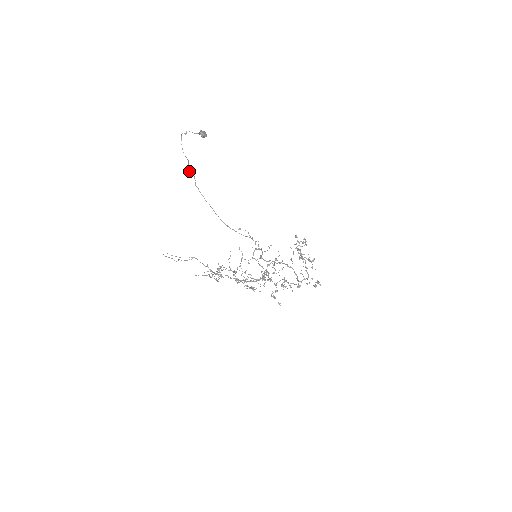
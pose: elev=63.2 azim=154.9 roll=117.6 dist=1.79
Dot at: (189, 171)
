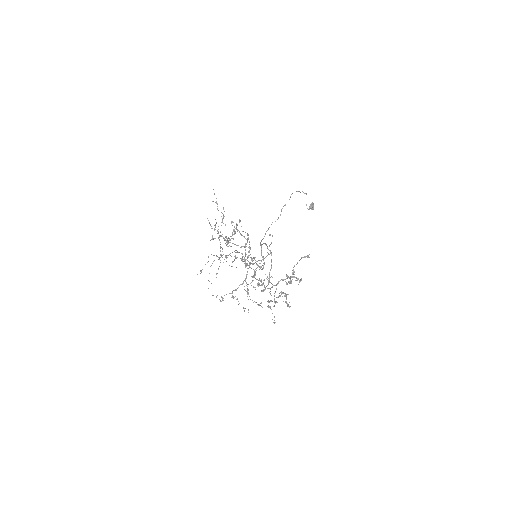
Dot at: occluded
